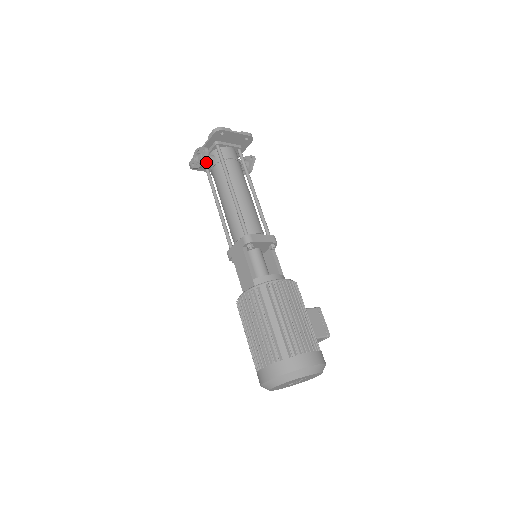
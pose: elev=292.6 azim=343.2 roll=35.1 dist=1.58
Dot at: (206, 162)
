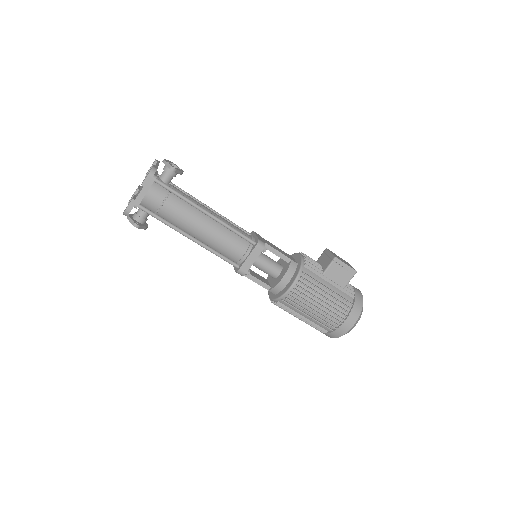
Dot at: occluded
